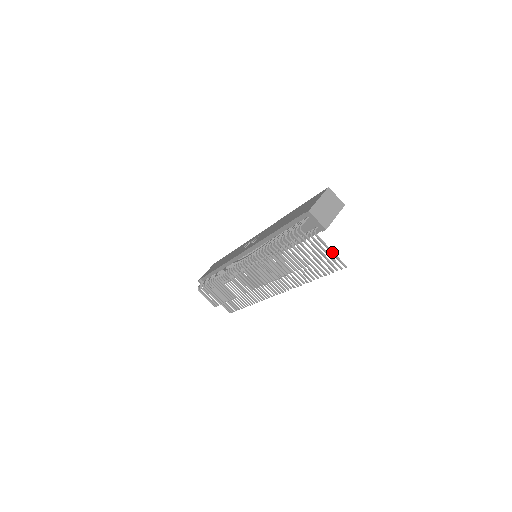
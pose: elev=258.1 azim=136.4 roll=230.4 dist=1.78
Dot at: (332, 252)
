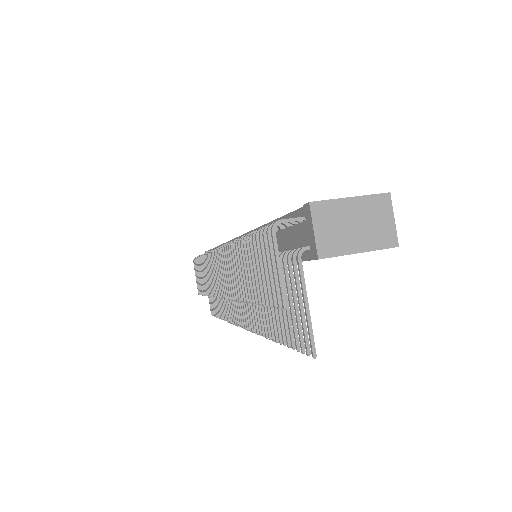
Dot at: (307, 310)
